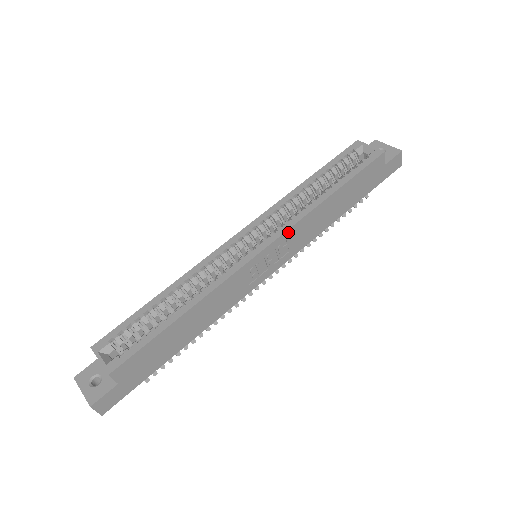
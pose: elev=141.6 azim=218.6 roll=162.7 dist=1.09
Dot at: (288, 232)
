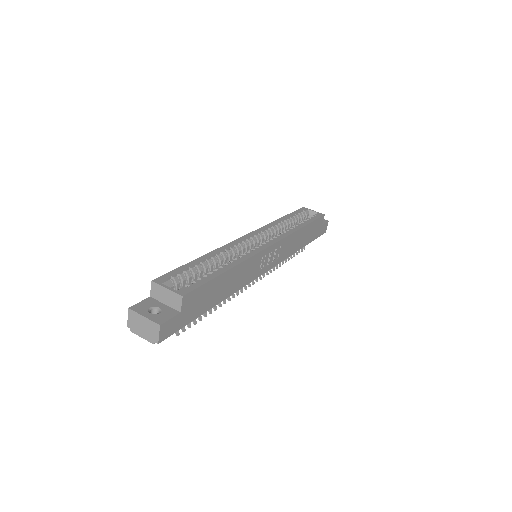
Dot at: (283, 240)
